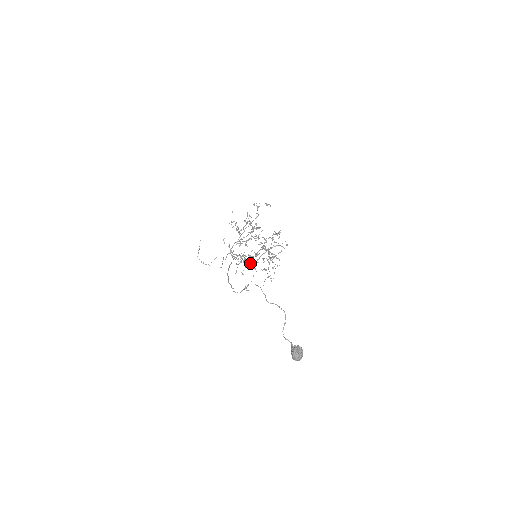
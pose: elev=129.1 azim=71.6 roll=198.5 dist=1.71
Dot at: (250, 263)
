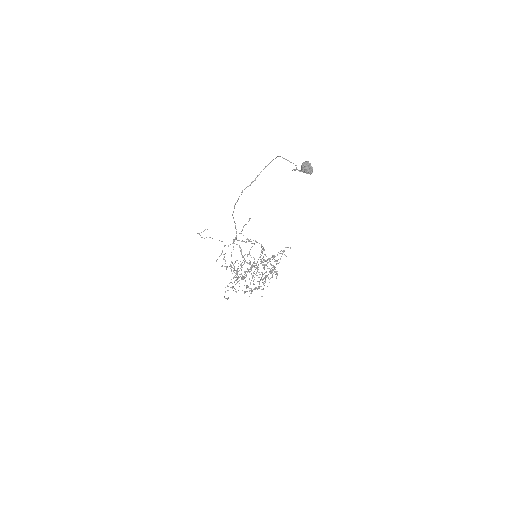
Dot at: (245, 275)
